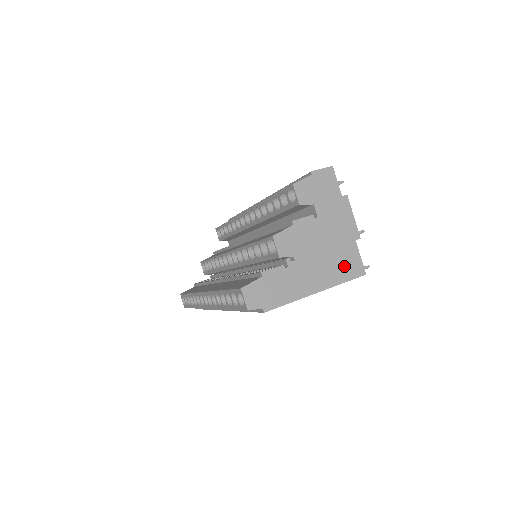
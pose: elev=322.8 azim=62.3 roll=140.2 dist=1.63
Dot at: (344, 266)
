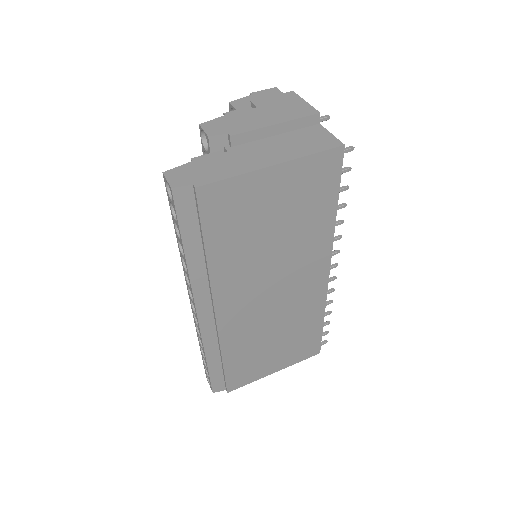
Dot at: (309, 142)
